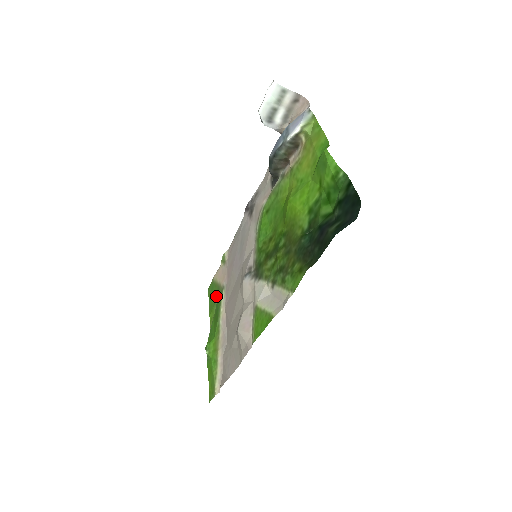
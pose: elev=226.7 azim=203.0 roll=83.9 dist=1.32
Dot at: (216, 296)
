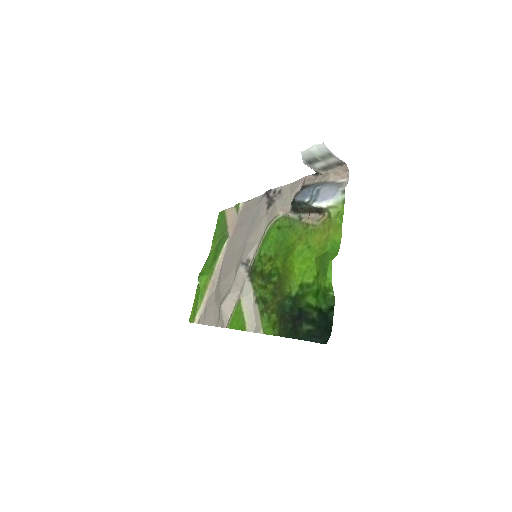
Dot at: (222, 232)
